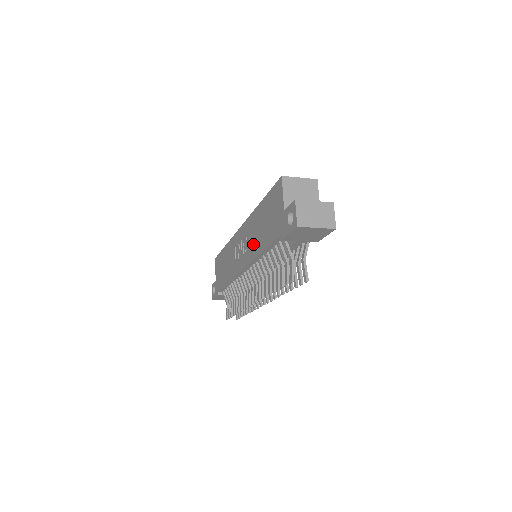
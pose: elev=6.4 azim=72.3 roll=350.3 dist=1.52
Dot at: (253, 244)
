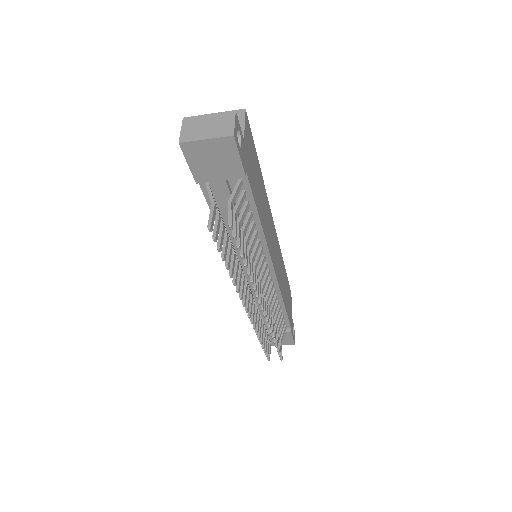
Dot at: occluded
